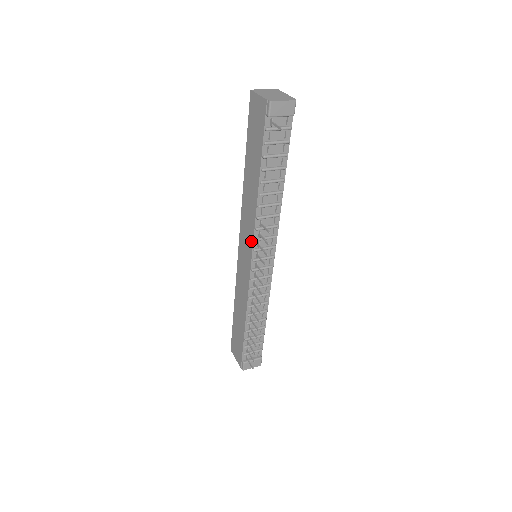
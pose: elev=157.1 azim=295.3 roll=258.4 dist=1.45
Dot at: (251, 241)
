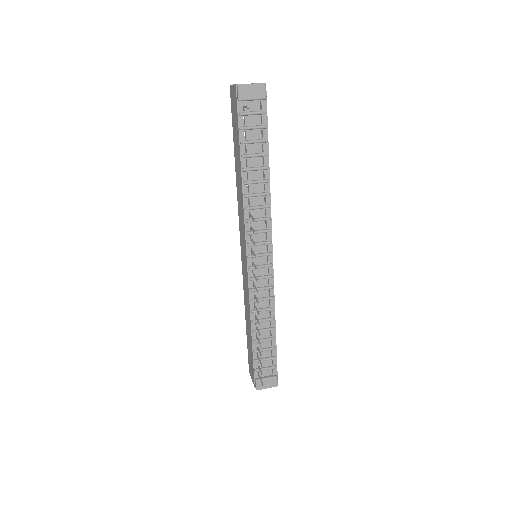
Dot at: (244, 236)
